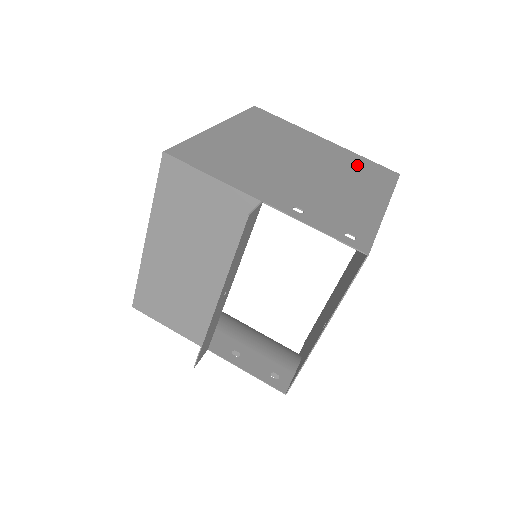
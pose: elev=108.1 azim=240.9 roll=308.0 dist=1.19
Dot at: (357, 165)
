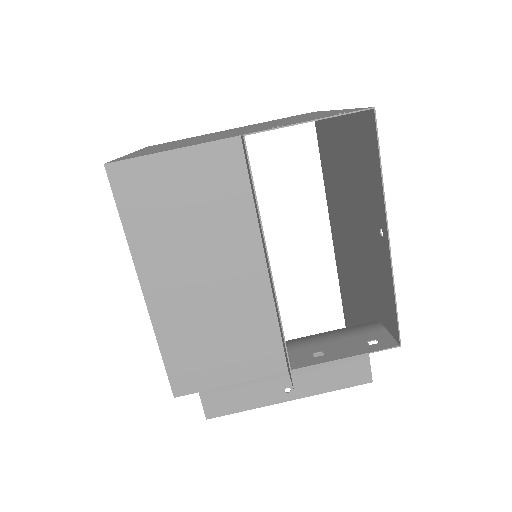
Dot at: (277, 120)
